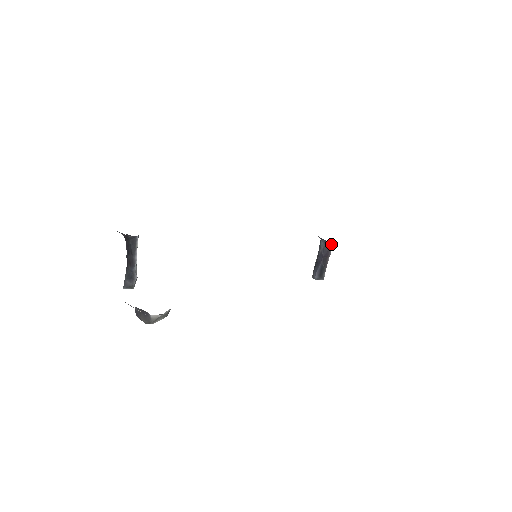
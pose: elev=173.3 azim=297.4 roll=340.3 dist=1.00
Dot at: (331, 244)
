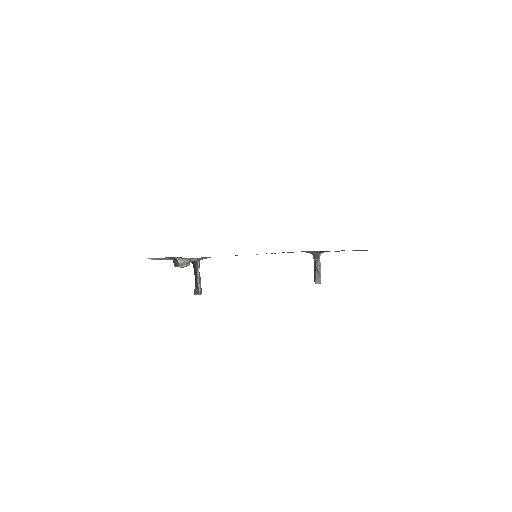
Dot at: (319, 257)
